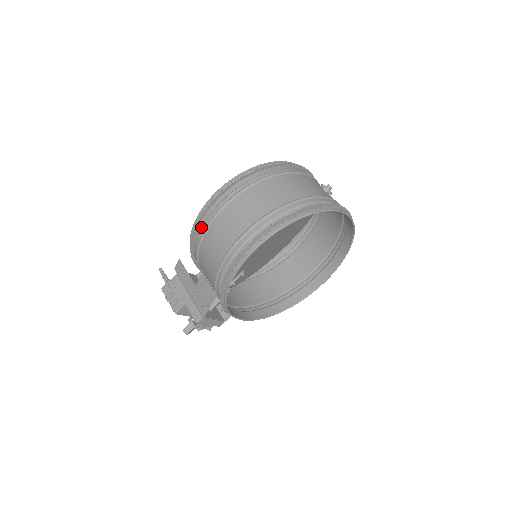
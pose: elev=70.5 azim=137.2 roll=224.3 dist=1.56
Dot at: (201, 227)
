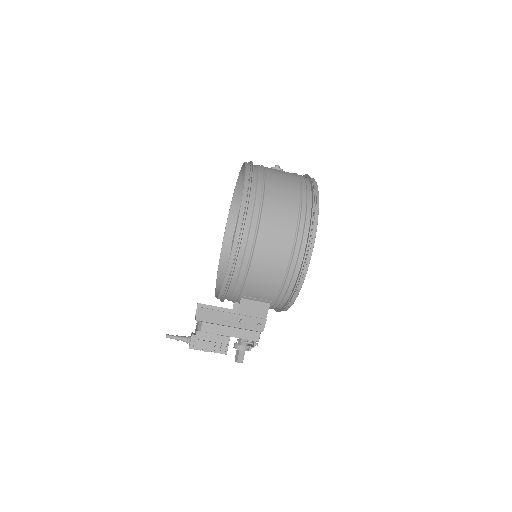
Dot at: (242, 256)
